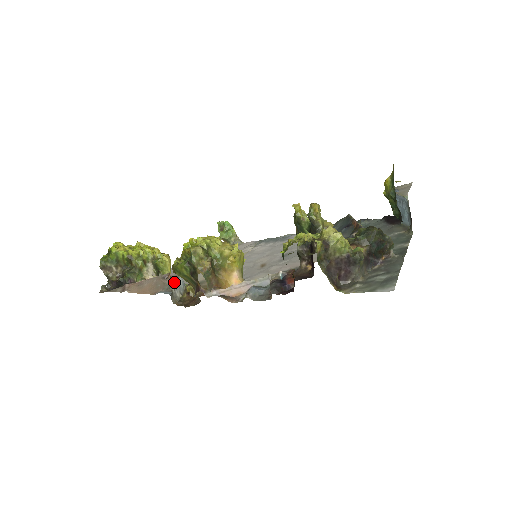
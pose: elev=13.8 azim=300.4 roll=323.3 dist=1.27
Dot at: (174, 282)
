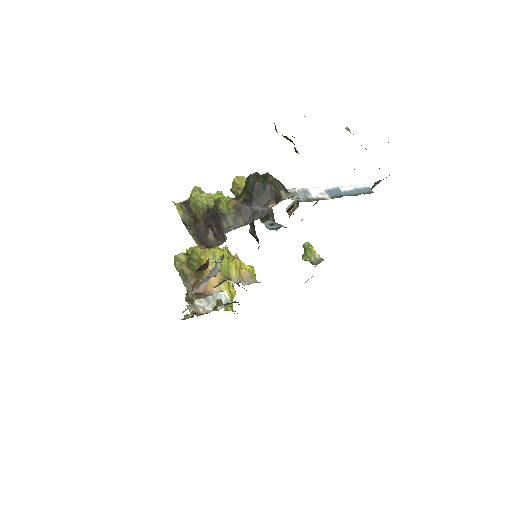
Dot at: (204, 297)
